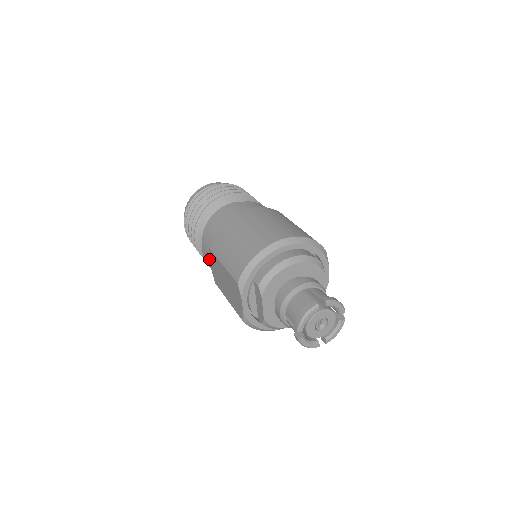
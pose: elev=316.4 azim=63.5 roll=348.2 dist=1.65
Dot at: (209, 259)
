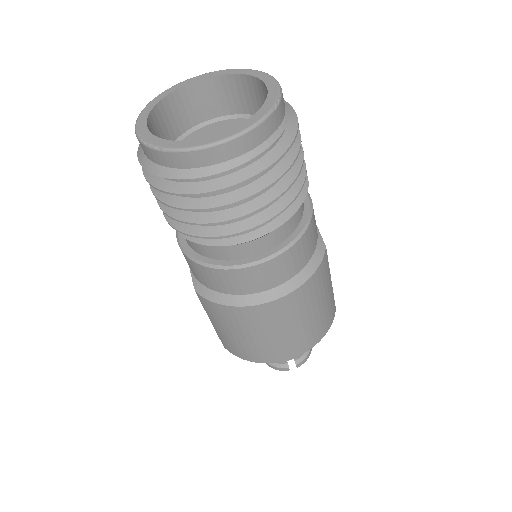
Dot at: occluded
